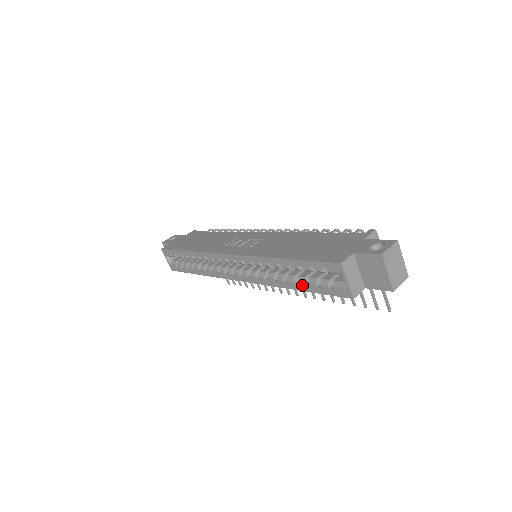
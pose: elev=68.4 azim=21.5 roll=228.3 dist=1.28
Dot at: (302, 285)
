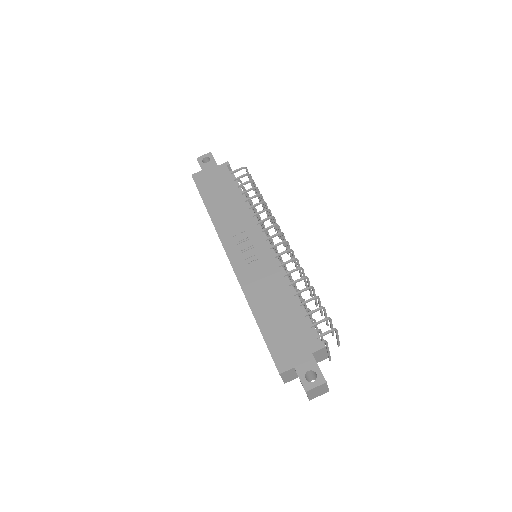
Dot at: occluded
